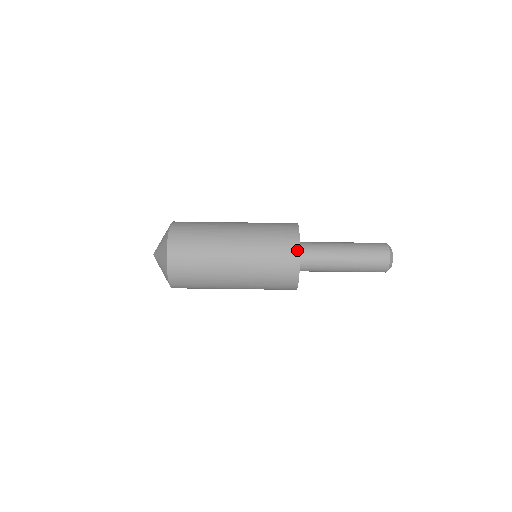
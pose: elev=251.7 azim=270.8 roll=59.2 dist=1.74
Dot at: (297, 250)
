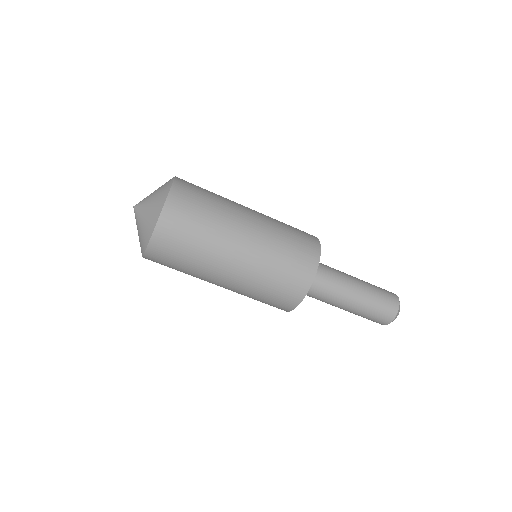
Dot at: (295, 304)
